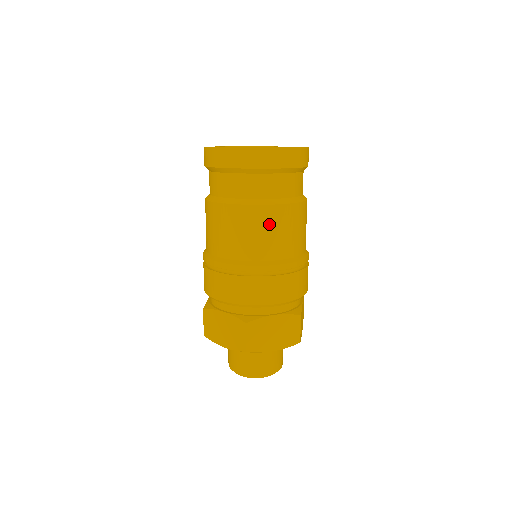
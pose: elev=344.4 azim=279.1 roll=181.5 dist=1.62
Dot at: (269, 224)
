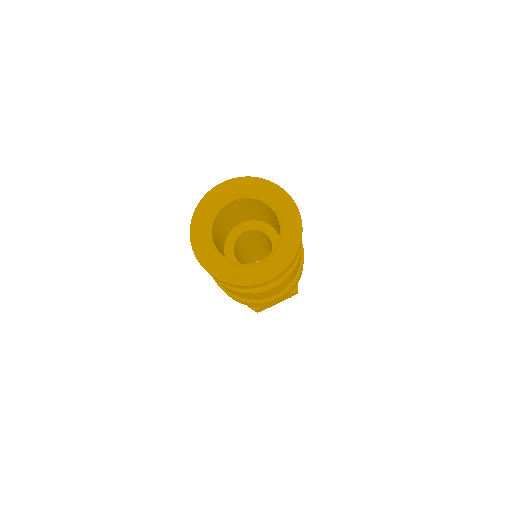
Dot at: (267, 293)
